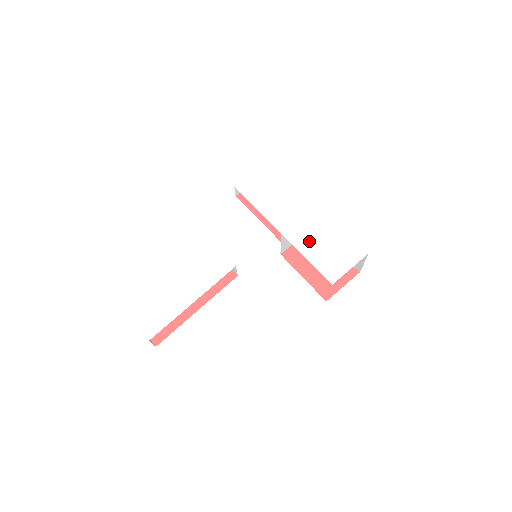
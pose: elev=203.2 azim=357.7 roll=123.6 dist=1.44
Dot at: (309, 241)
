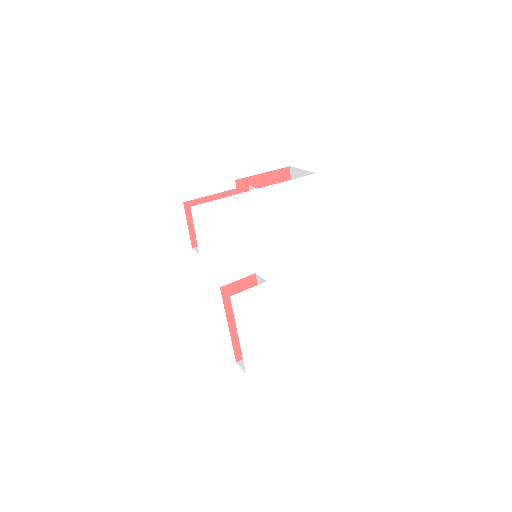
Dot at: (282, 215)
